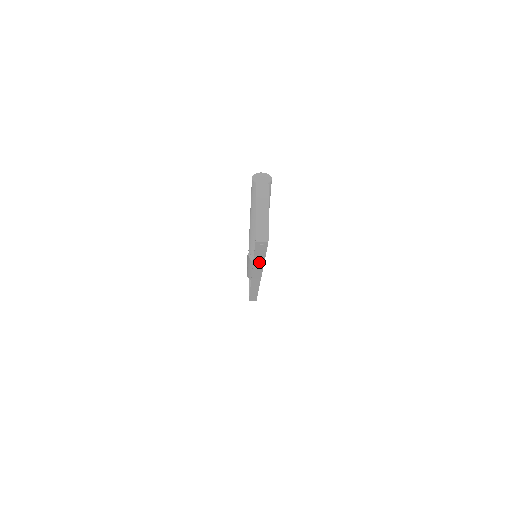
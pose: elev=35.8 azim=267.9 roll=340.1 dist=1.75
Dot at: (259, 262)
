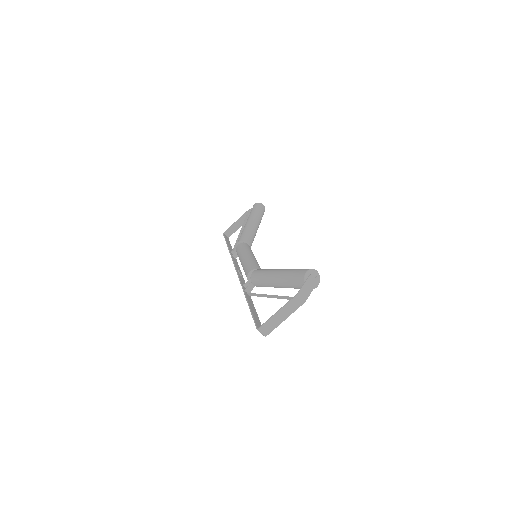
Dot at: (249, 300)
